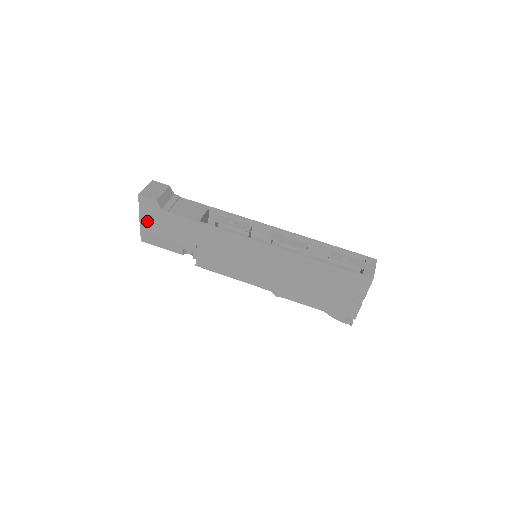
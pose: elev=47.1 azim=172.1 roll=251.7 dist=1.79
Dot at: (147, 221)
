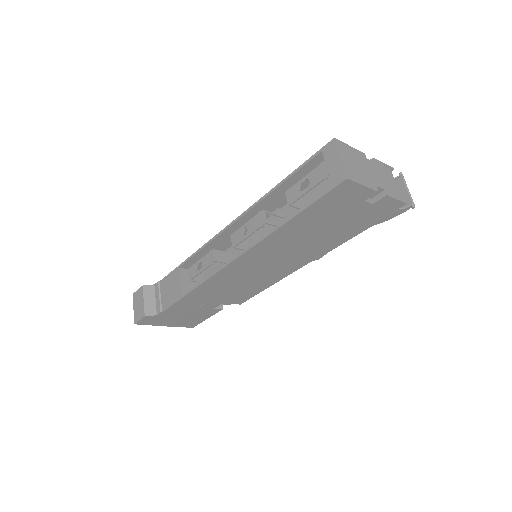
Dot at: (169, 323)
